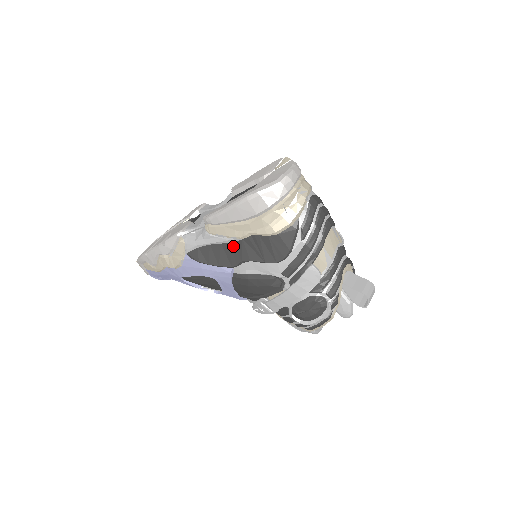
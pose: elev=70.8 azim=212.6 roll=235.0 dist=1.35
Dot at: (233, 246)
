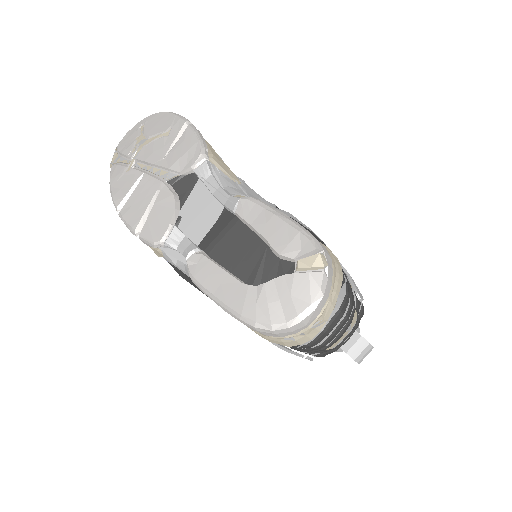
Dot at: occluded
